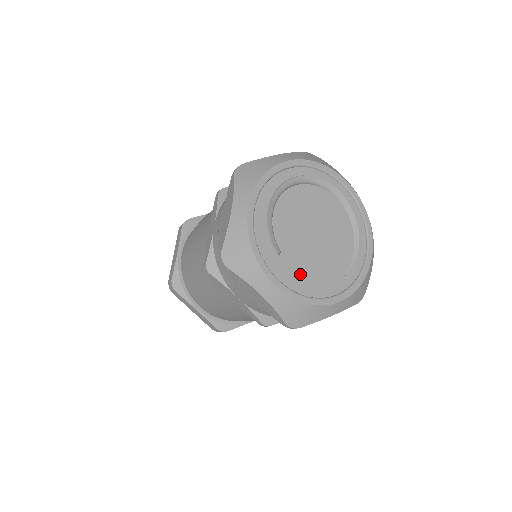
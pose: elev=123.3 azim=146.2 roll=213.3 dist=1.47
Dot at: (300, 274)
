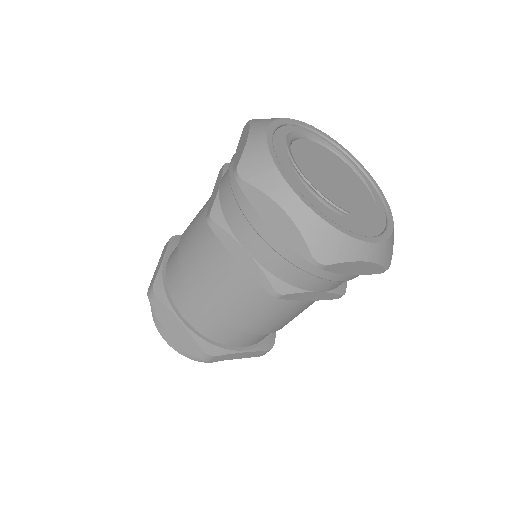
Dot at: (364, 220)
